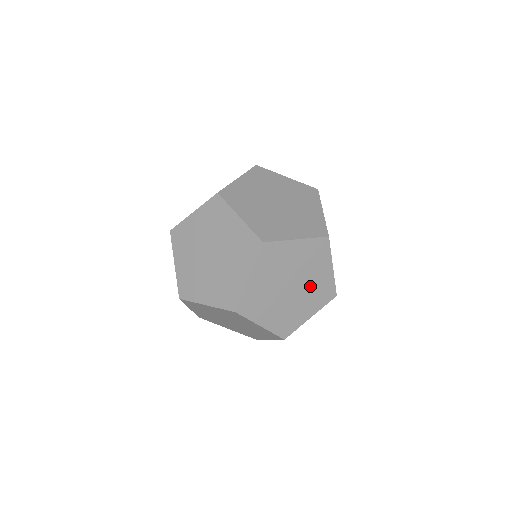
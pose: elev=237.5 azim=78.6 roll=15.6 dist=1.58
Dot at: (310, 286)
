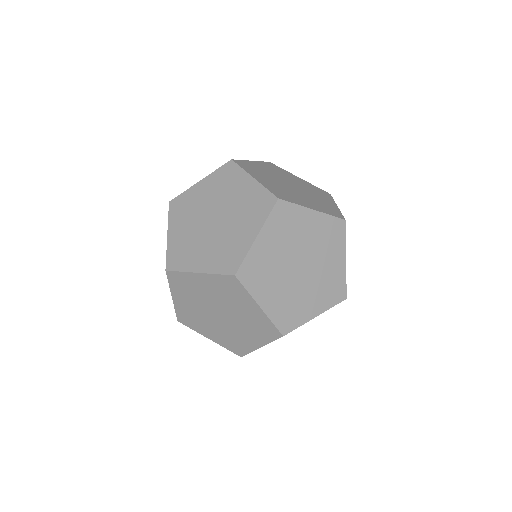
Dot at: (320, 274)
